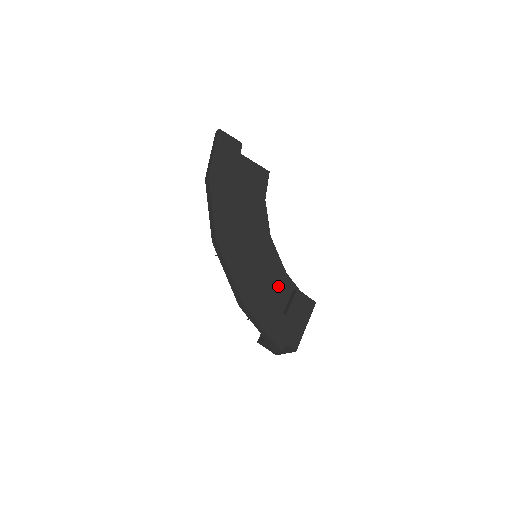
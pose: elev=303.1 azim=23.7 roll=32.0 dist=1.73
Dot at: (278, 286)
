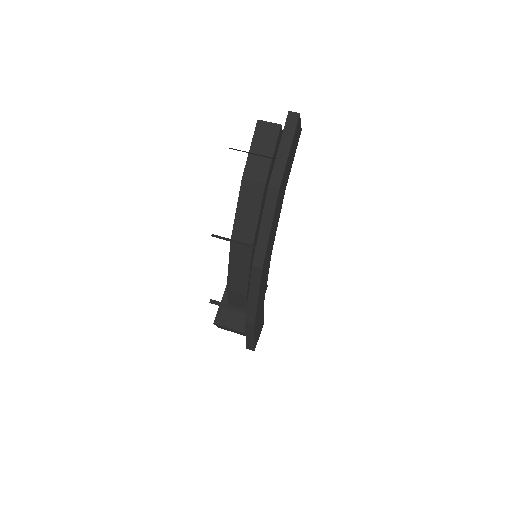
Dot at: occluded
